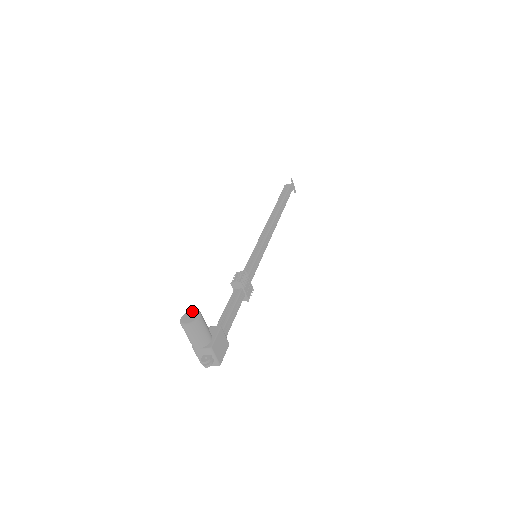
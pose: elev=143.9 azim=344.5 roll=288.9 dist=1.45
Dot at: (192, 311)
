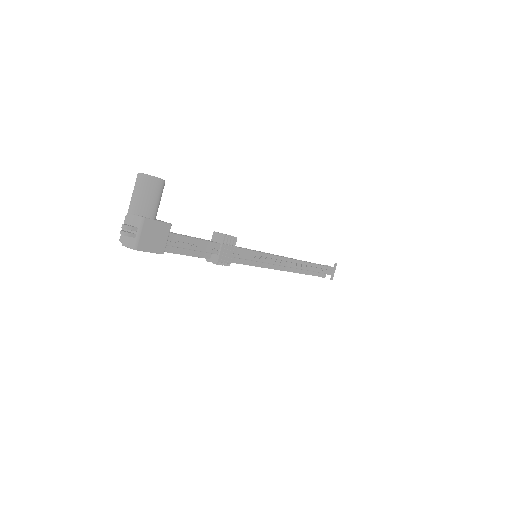
Dot at: occluded
